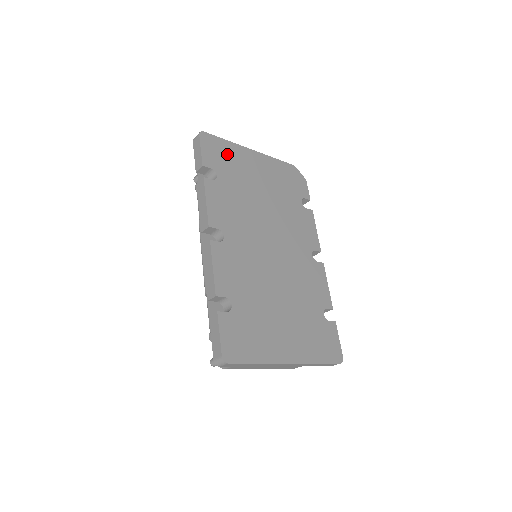
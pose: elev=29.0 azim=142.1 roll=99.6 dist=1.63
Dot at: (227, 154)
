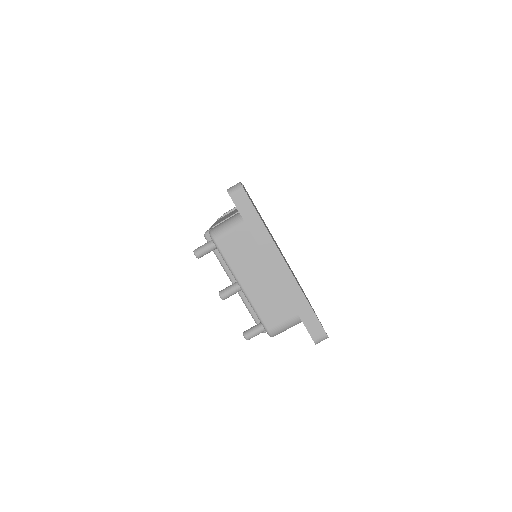
Dot at: (255, 206)
